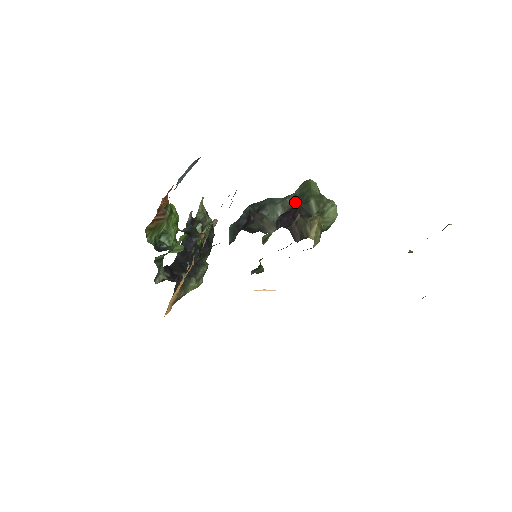
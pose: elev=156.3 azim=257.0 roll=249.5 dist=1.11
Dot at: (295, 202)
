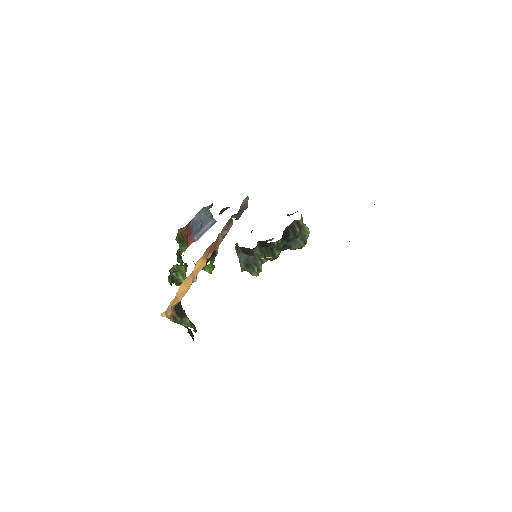
Dot at: occluded
